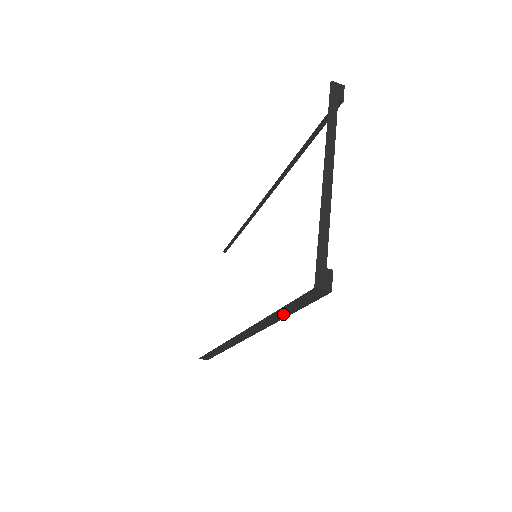
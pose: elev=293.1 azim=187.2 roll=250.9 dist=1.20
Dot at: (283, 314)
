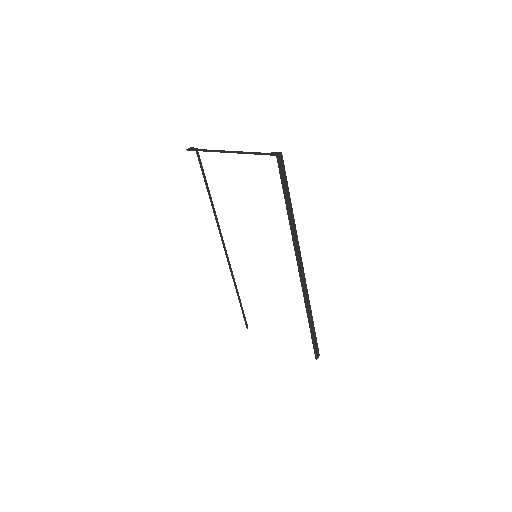
Dot at: (289, 205)
